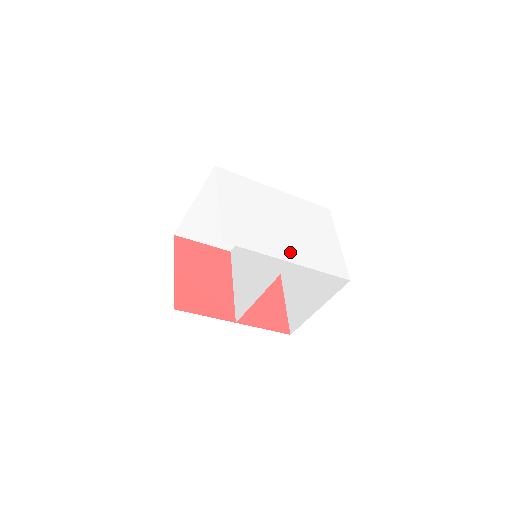
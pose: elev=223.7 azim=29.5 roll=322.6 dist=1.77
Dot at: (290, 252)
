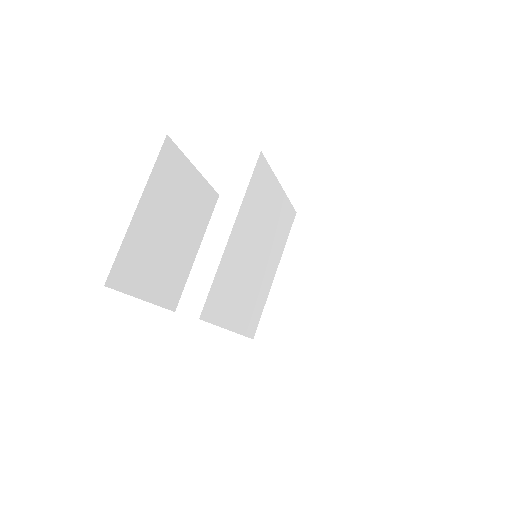
Dot at: occluded
